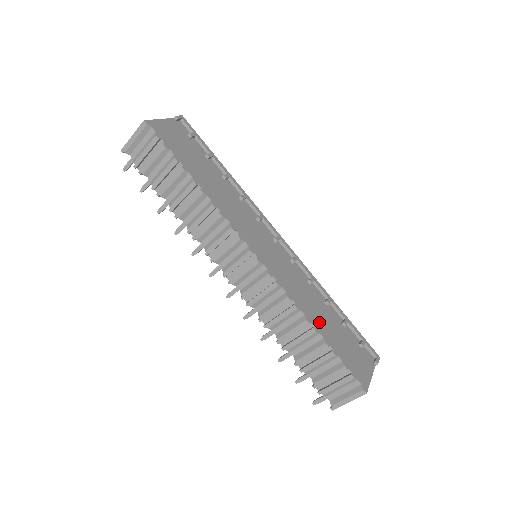
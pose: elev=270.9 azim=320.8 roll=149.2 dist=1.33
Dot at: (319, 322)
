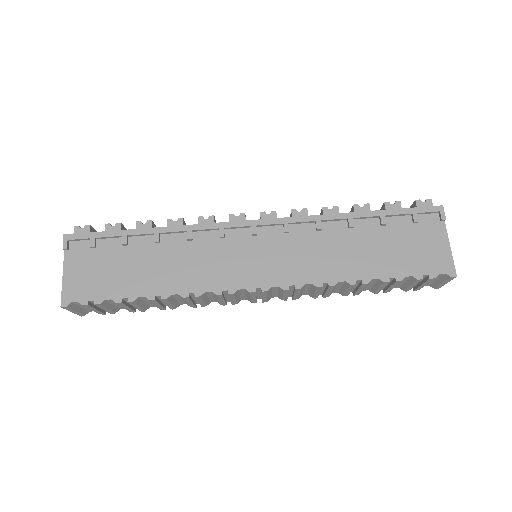
Dot at: (362, 266)
